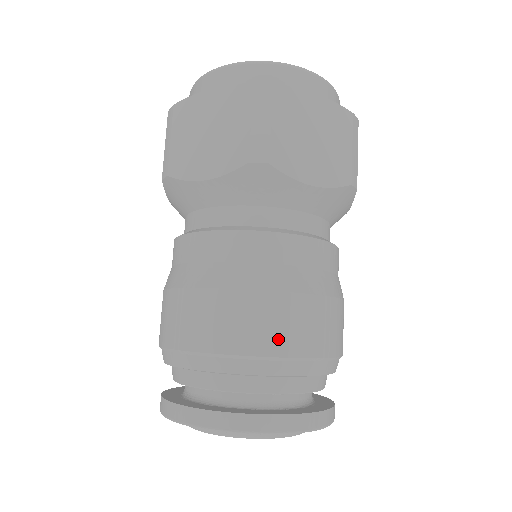
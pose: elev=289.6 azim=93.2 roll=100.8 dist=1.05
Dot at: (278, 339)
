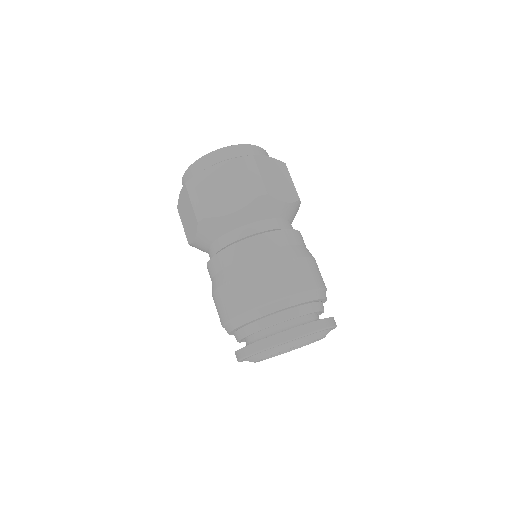
Dot at: (305, 281)
